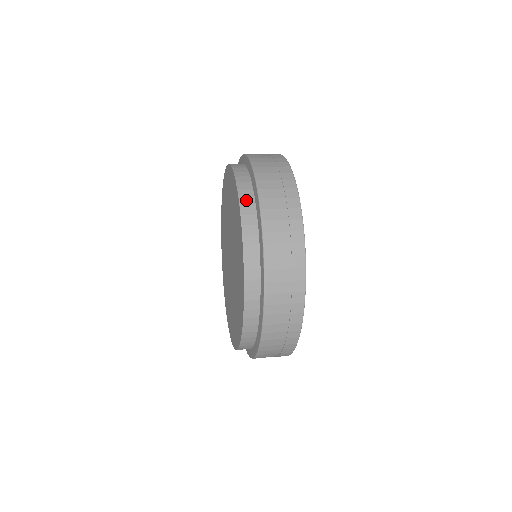
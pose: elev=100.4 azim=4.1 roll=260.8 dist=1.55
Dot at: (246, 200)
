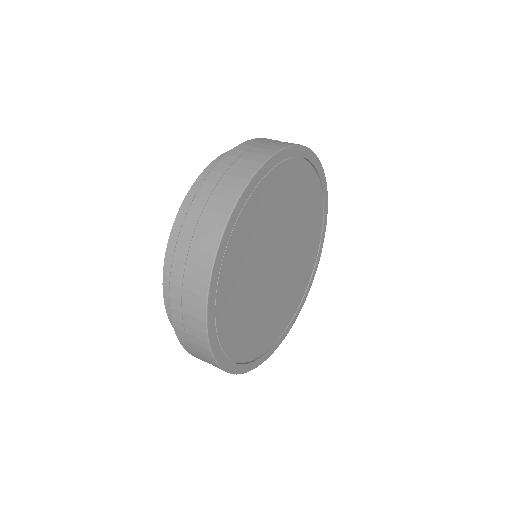
Dot at: occluded
